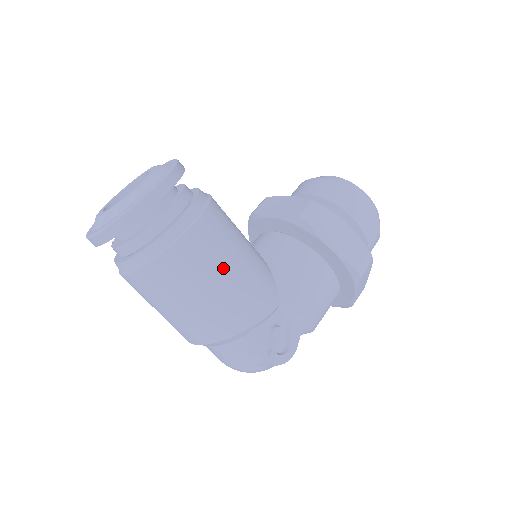
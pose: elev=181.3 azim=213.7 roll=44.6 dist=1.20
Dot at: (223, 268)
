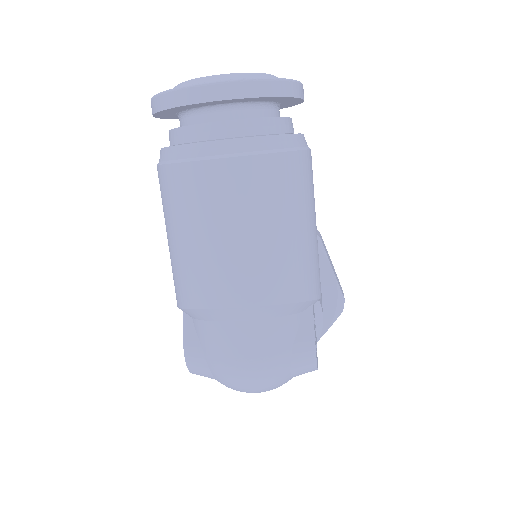
Dot at: (315, 213)
